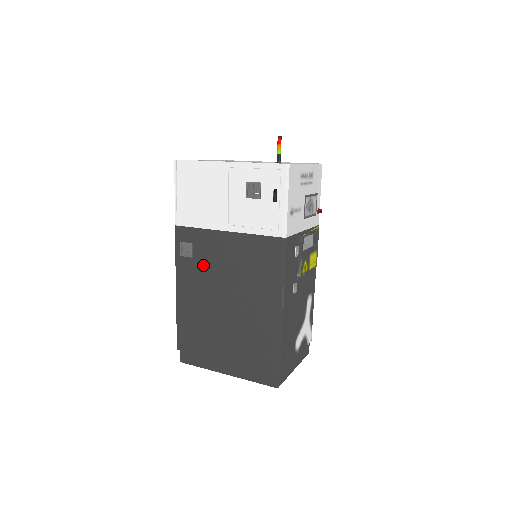
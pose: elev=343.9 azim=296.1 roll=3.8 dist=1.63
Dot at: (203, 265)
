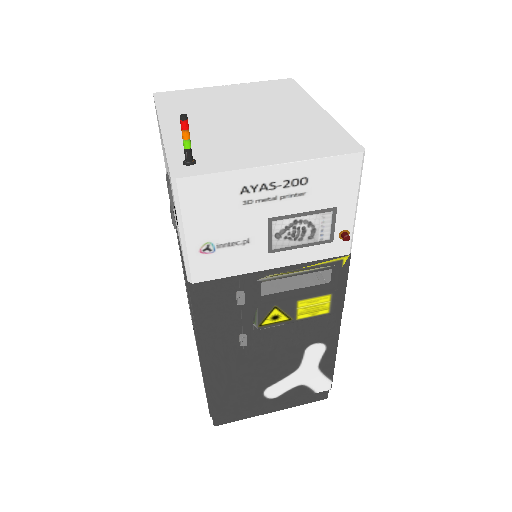
Dot at: occluded
